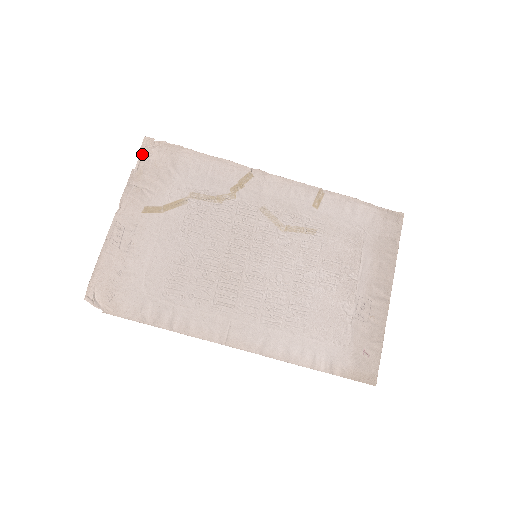
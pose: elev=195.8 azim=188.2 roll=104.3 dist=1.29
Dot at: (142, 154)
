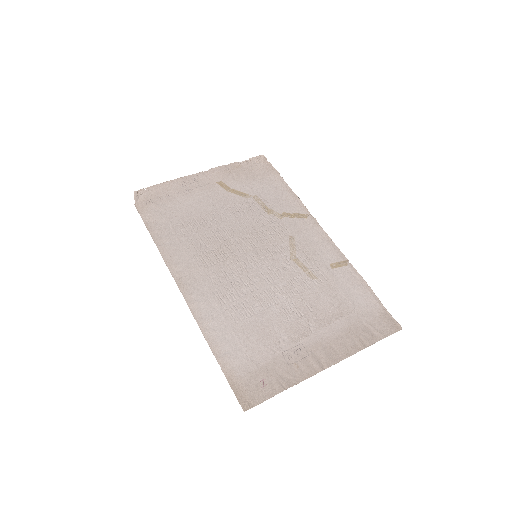
Dot at: (251, 160)
